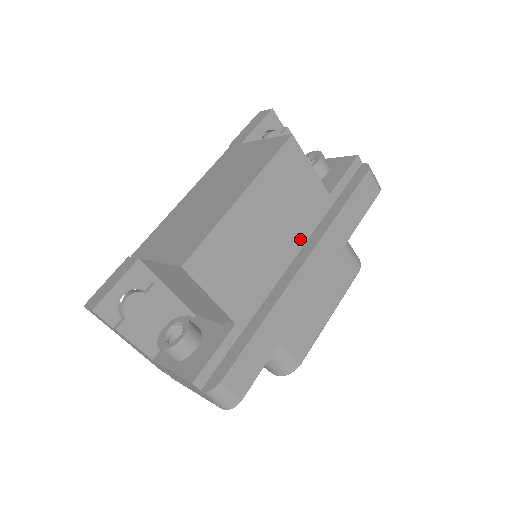
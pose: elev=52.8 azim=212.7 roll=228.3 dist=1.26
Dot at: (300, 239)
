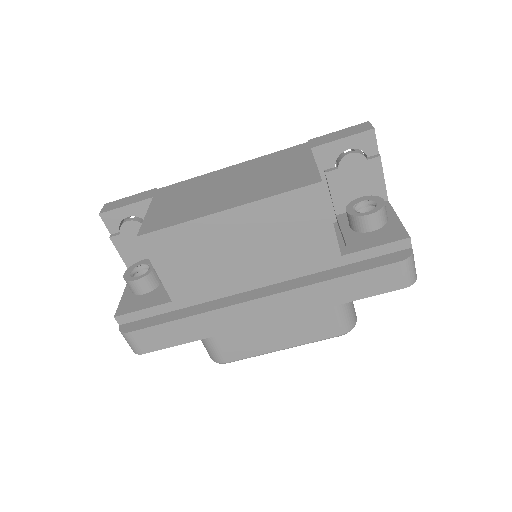
Dot at: (279, 275)
